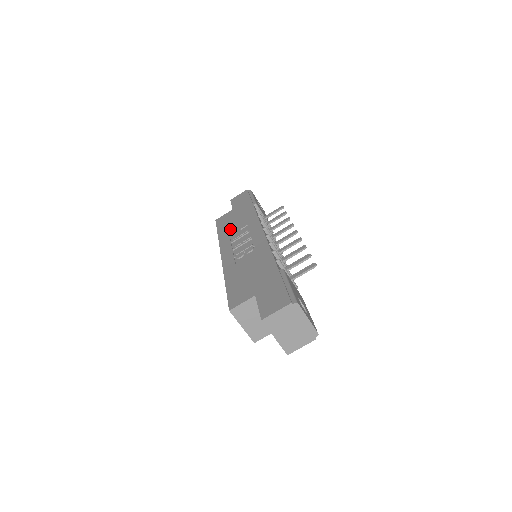
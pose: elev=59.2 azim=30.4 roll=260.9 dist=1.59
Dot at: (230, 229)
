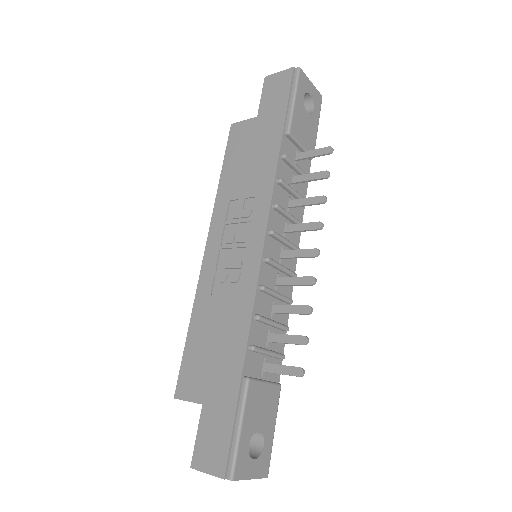
Dot at: (235, 182)
